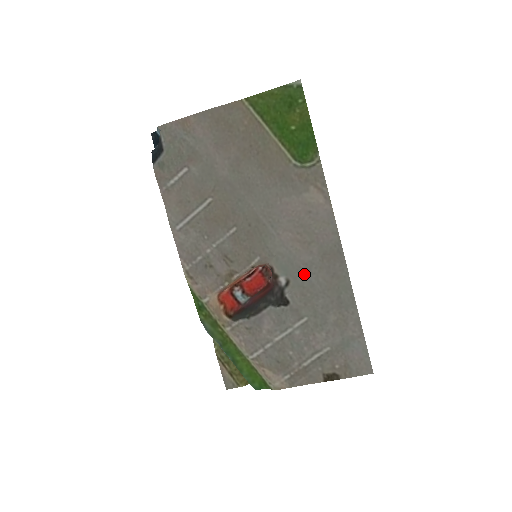
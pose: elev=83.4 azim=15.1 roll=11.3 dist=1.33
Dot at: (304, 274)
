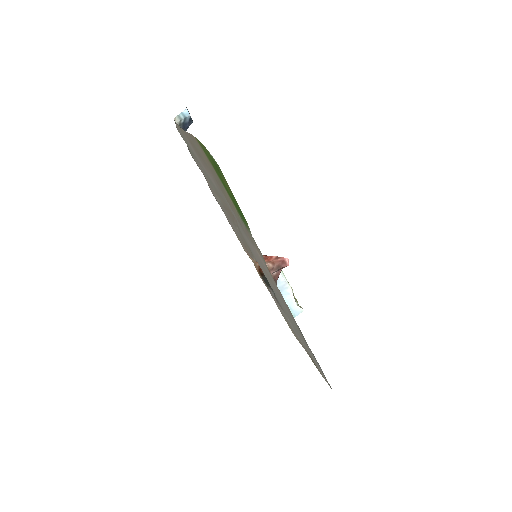
Dot at: (278, 297)
